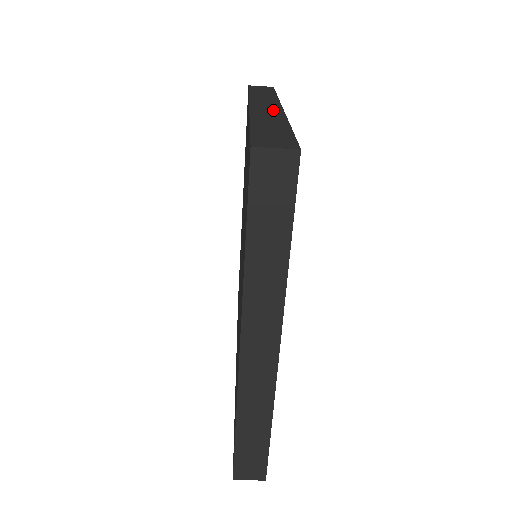
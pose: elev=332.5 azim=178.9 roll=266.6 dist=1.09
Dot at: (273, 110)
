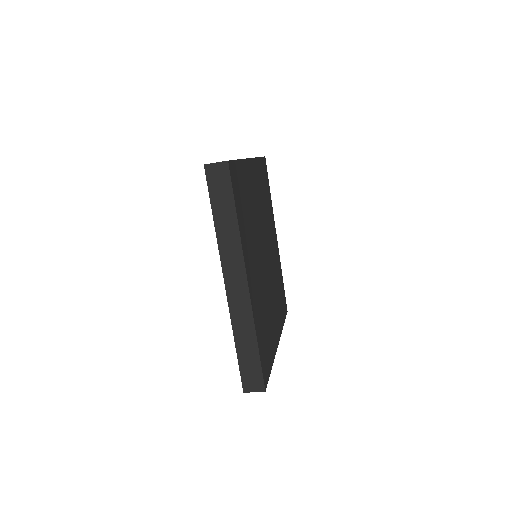
Dot at: occluded
